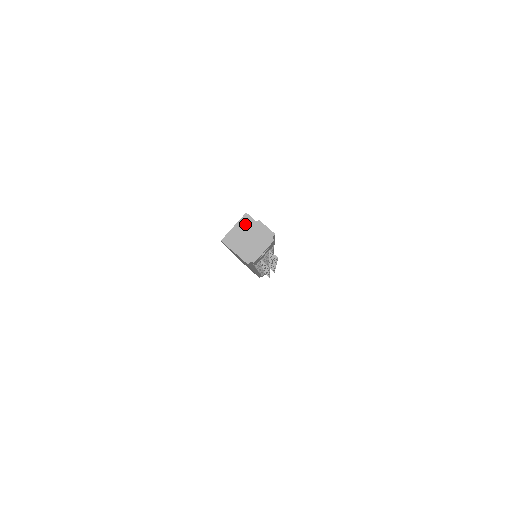
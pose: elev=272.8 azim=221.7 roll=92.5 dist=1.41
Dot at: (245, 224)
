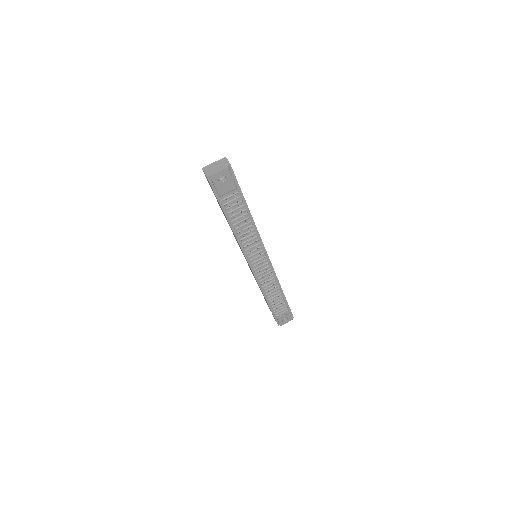
Dot at: occluded
